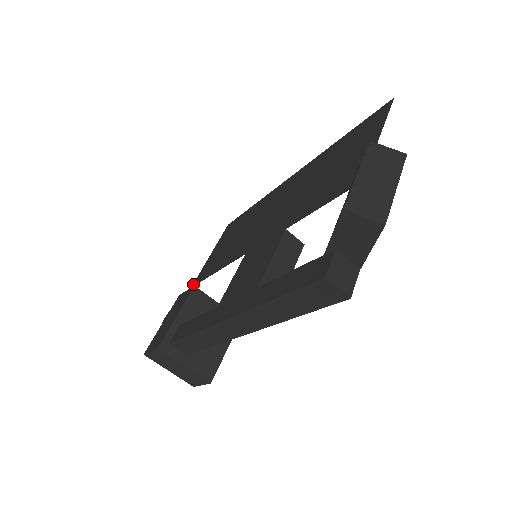
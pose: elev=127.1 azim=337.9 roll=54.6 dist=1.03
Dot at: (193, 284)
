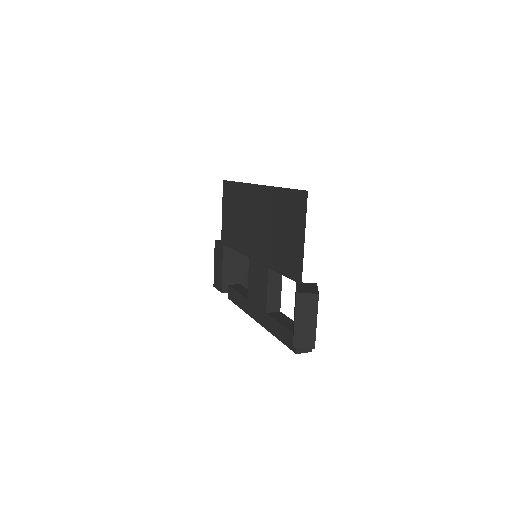
Dot at: (221, 241)
